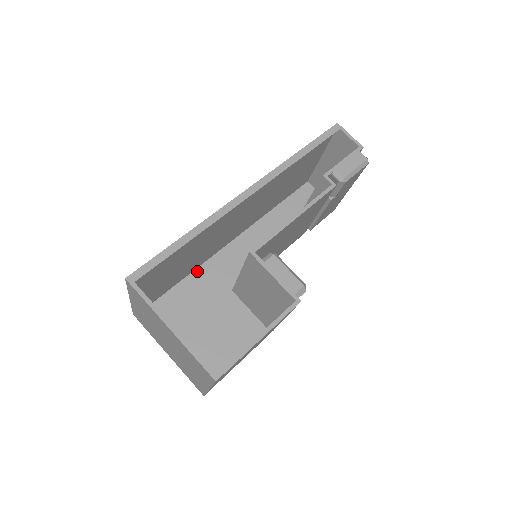
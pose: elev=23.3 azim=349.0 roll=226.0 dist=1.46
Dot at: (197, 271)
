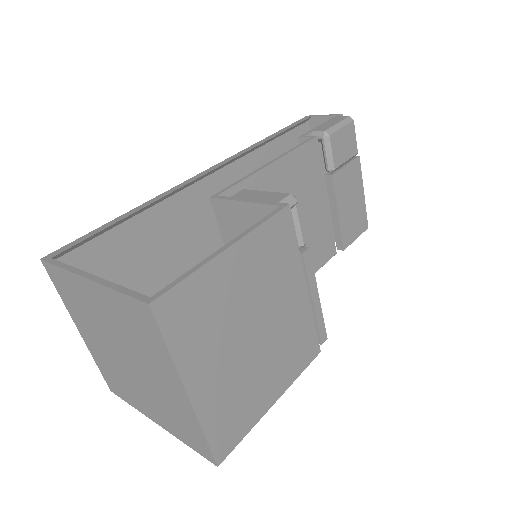
Dot at: occluded
